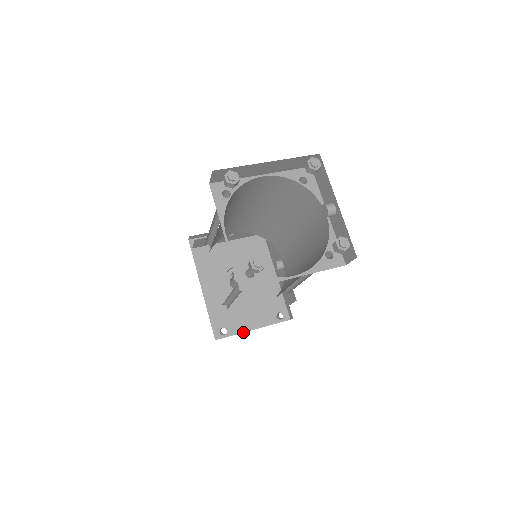
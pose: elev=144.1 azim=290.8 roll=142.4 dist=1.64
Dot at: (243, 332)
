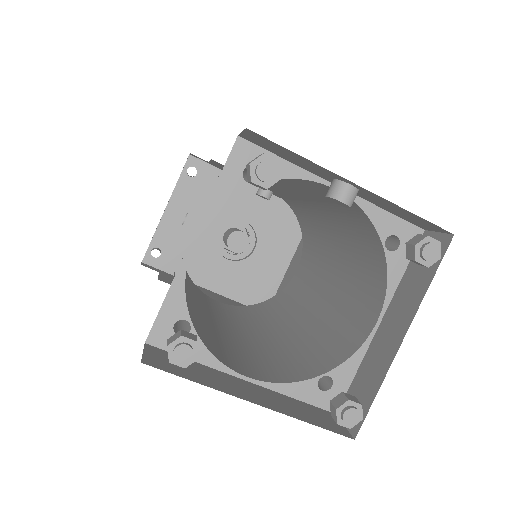
Dot at: occluded
